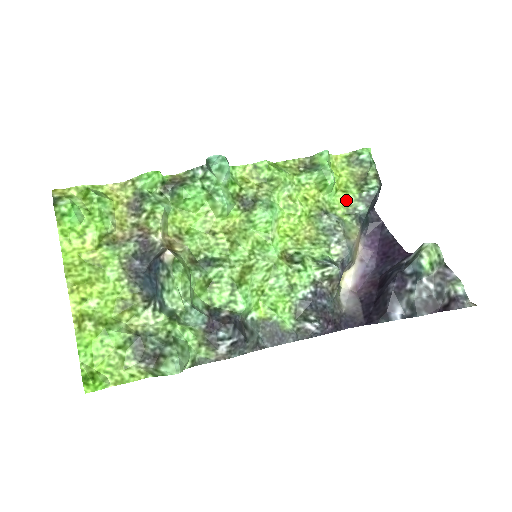
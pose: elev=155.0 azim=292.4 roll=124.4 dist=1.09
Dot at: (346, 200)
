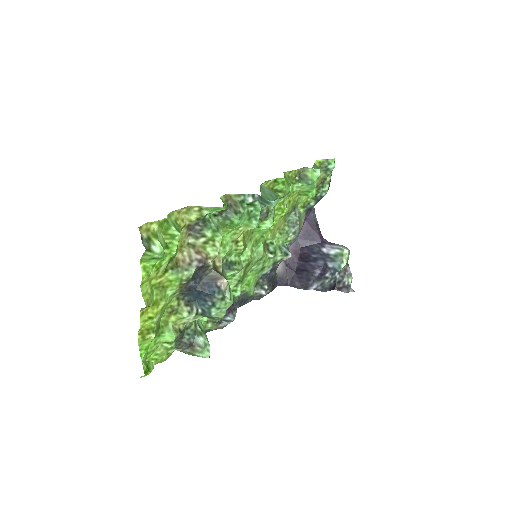
Dot at: (307, 197)
